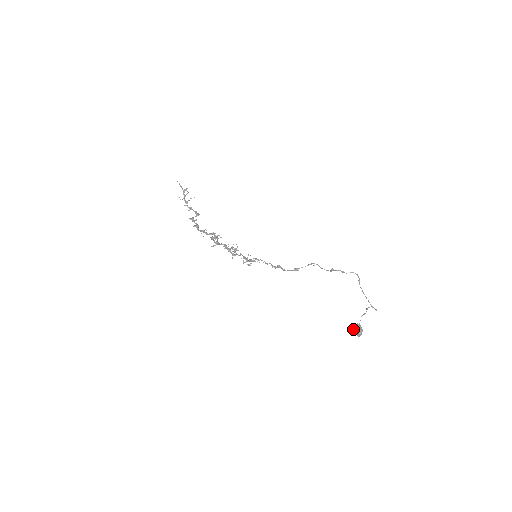
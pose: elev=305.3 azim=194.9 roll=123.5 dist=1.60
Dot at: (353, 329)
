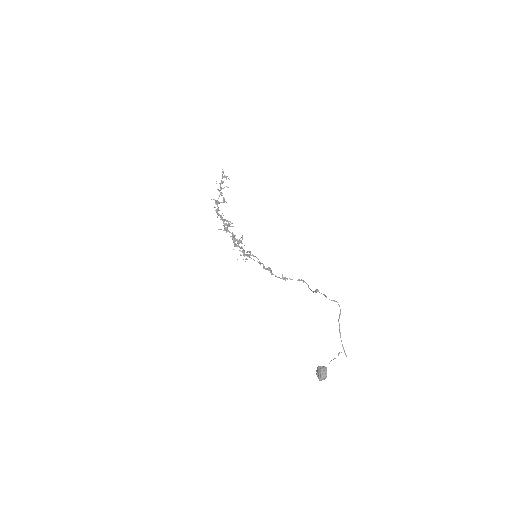
Dot at: (317, 370)
